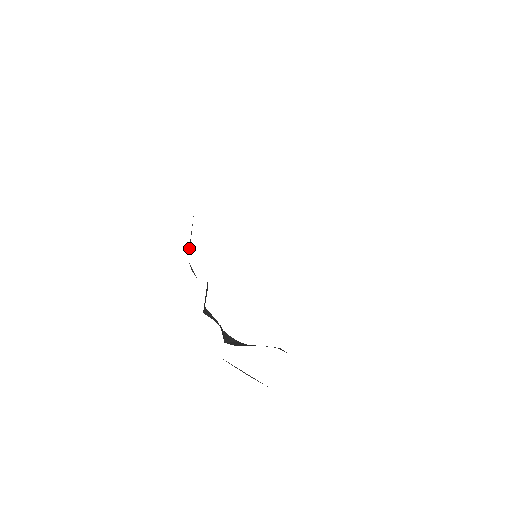
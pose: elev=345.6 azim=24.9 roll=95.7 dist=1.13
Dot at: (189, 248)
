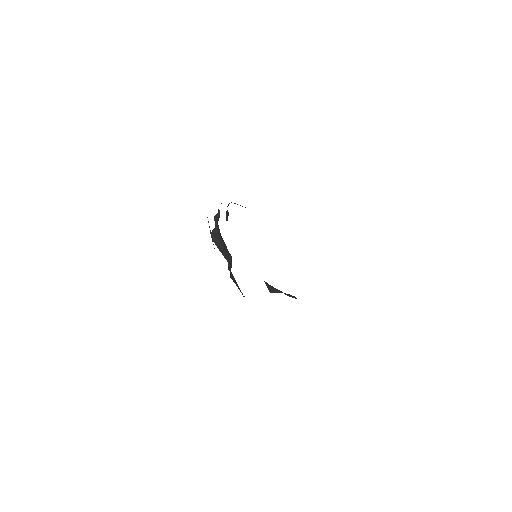
Dot at: occluded
